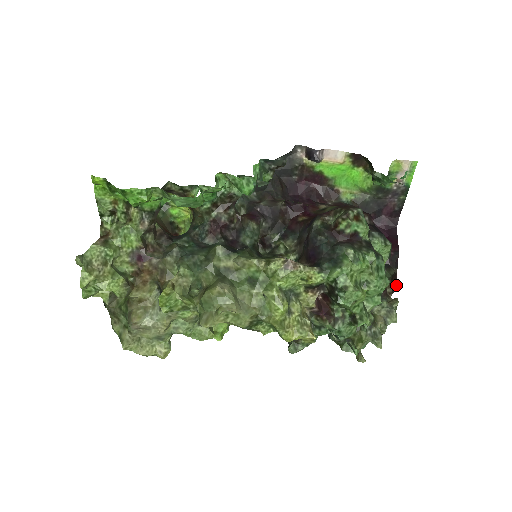
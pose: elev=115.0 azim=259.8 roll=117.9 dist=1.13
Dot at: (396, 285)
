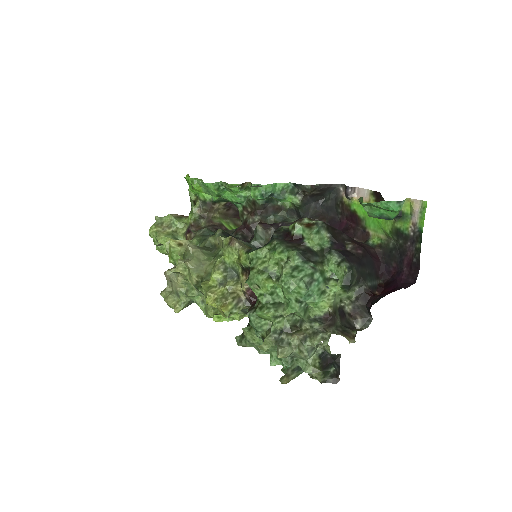
Dot at: occluded
